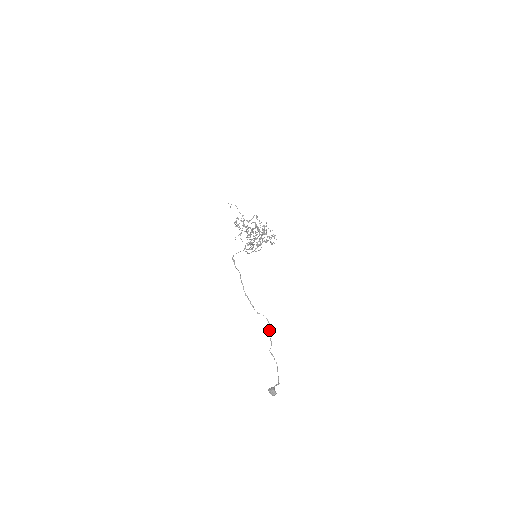
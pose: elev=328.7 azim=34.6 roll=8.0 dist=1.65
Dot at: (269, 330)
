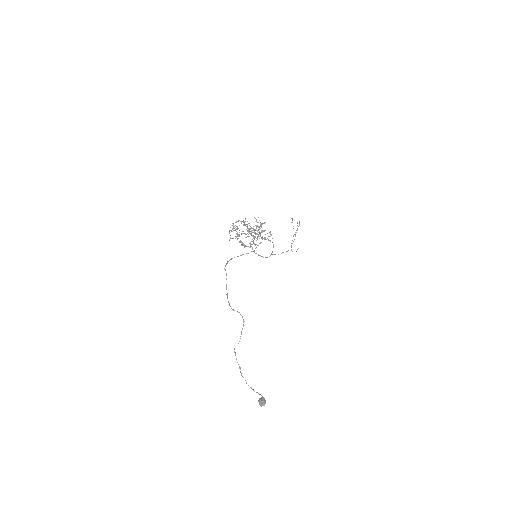
Dot at: (242, 328)
